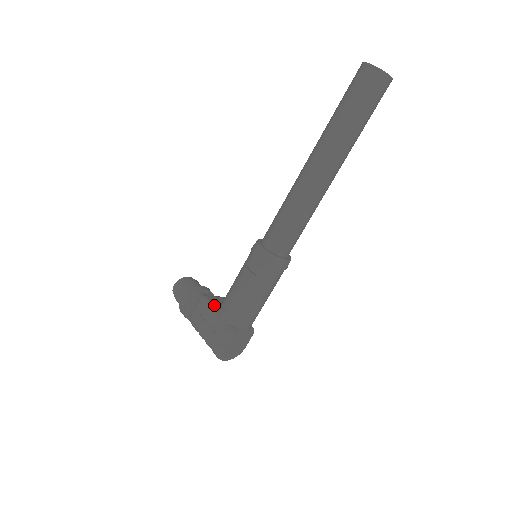
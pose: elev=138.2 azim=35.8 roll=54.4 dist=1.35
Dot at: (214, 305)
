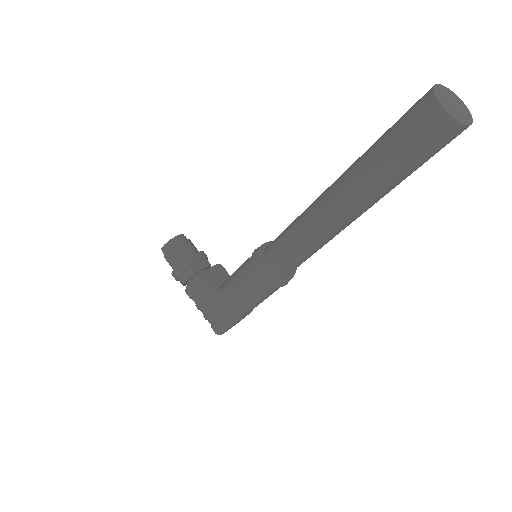
Dot at: (210, 290)
